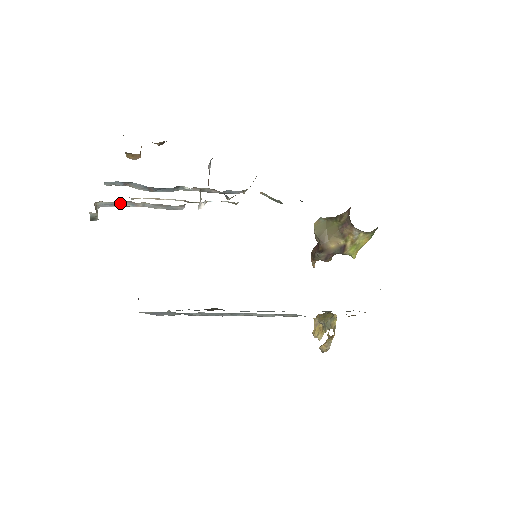
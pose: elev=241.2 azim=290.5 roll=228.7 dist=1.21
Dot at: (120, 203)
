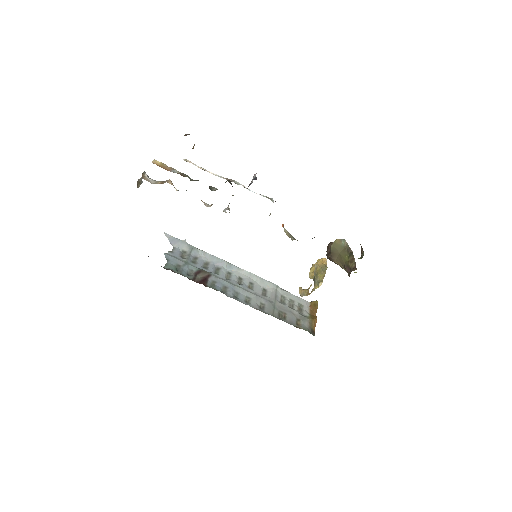
Dot at: occluded
